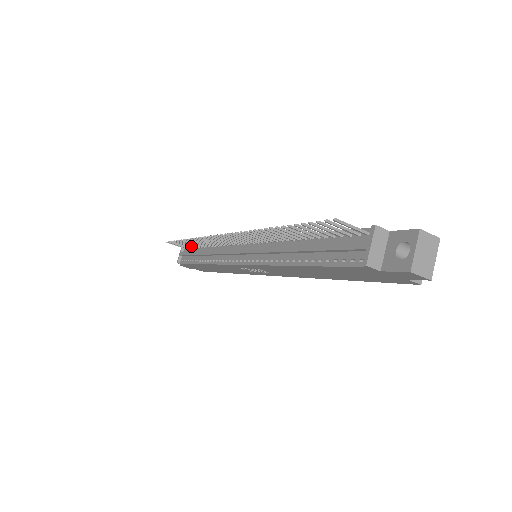
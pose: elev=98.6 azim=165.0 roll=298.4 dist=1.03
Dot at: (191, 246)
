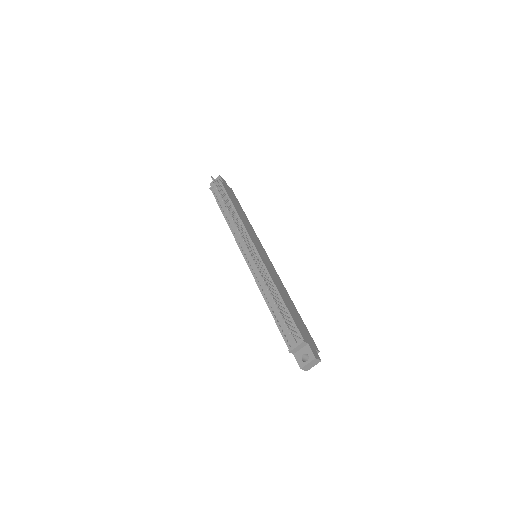
Dot at: (225, 196)
